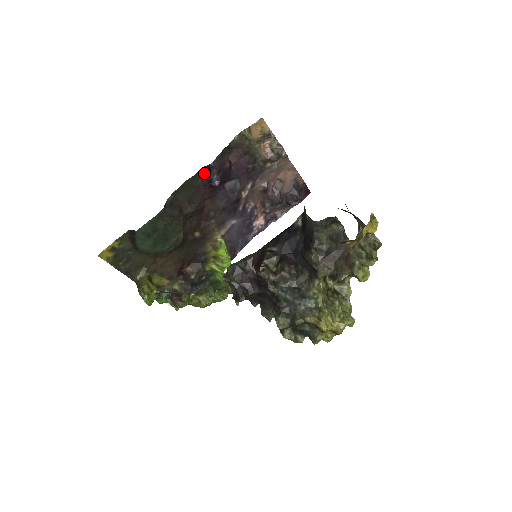
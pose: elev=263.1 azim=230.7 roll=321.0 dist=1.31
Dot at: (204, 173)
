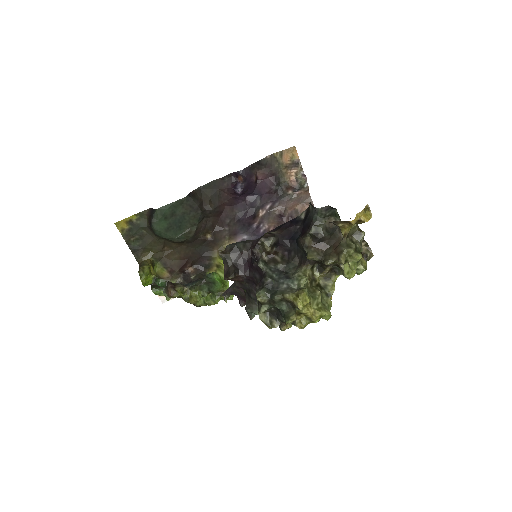
Dot at: (231, 179)
